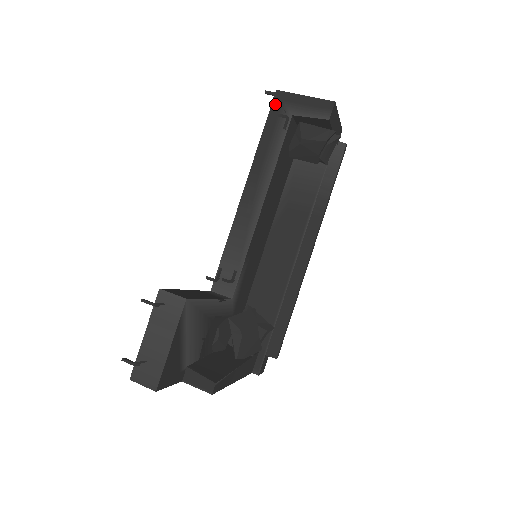
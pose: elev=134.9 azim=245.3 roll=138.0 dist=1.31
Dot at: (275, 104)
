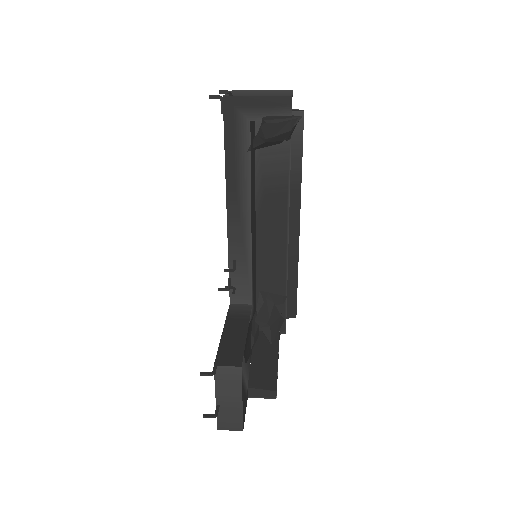
Dot at: (227, 113)
